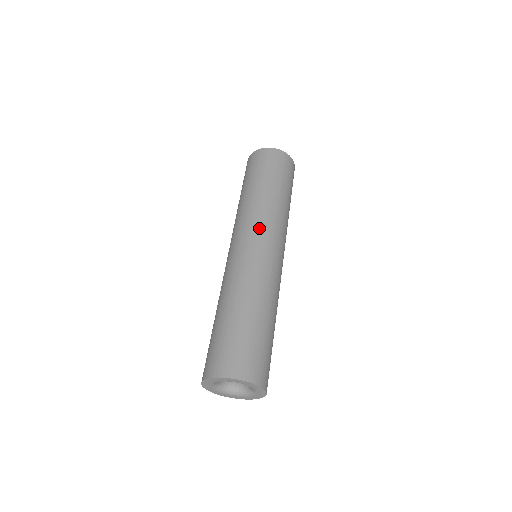
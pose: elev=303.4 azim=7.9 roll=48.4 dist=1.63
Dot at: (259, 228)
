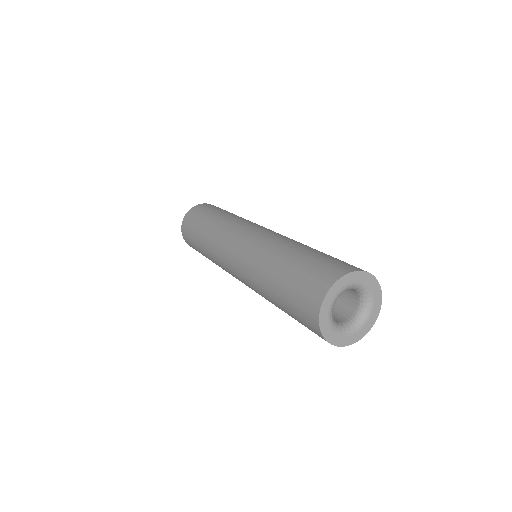
Dot at: (253, 224)
